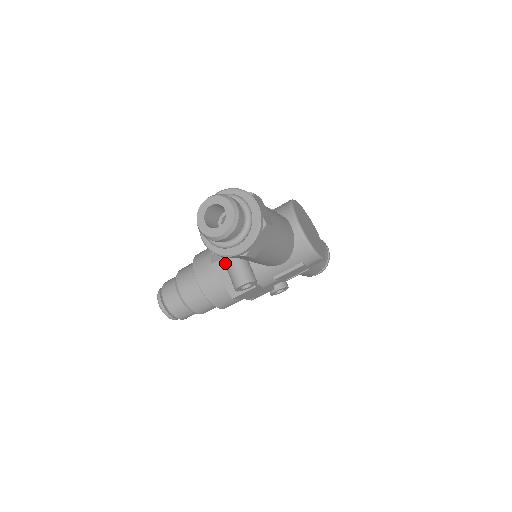
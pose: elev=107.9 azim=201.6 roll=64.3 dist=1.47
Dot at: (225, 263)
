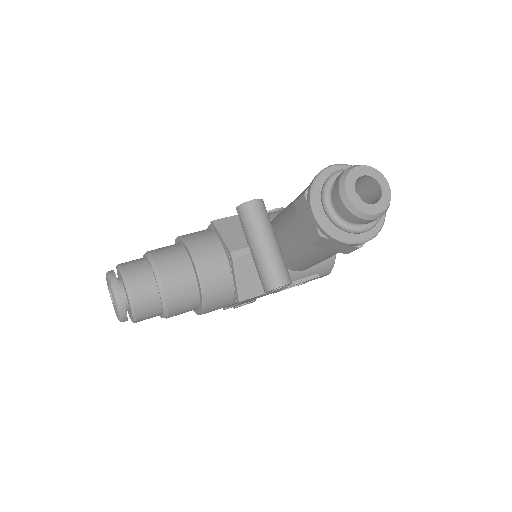
Dot at: (261, 254)
